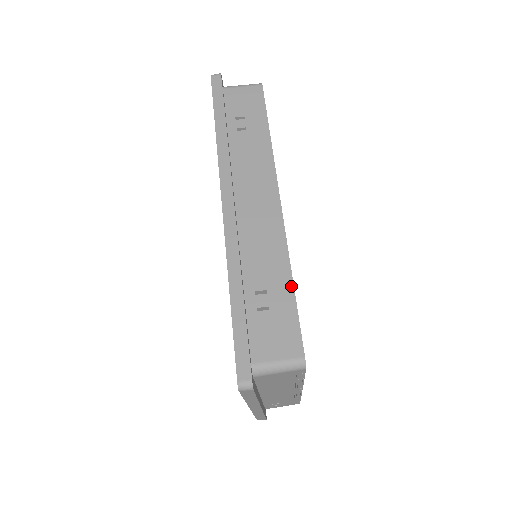
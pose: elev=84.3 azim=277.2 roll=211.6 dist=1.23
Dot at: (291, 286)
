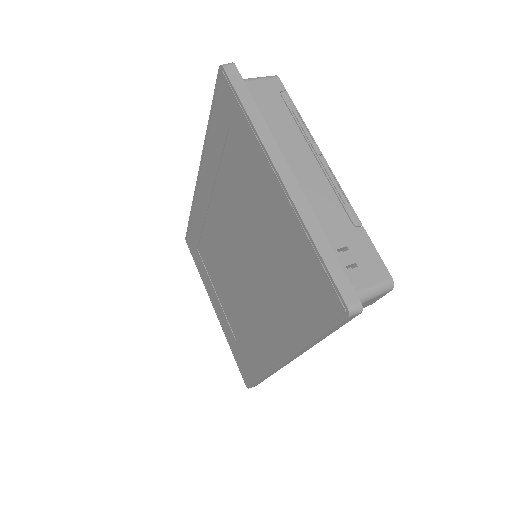
Dot at: occluded
